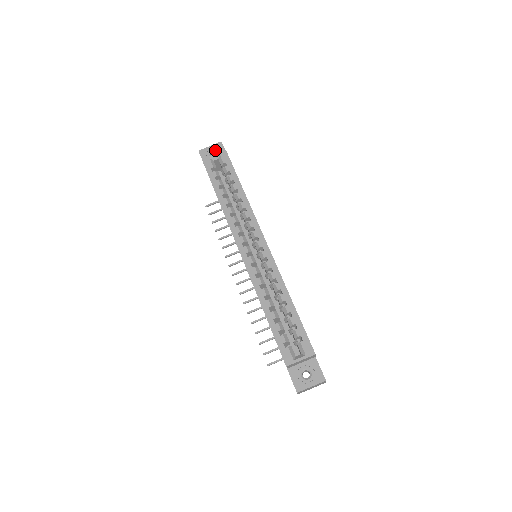
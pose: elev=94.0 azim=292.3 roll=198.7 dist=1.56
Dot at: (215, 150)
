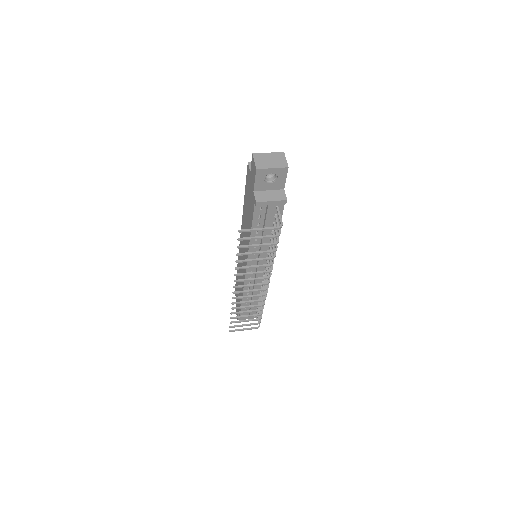
Dot at: occluded
